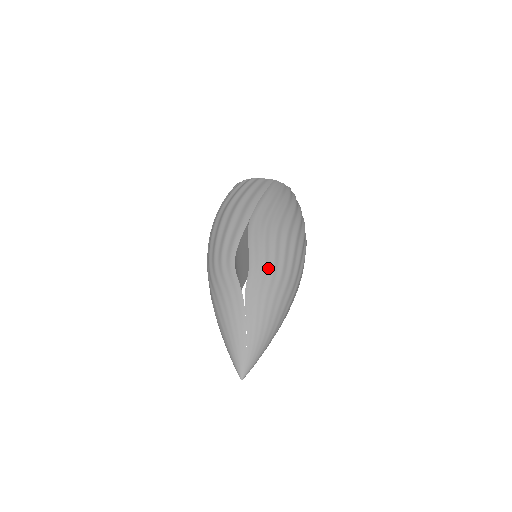
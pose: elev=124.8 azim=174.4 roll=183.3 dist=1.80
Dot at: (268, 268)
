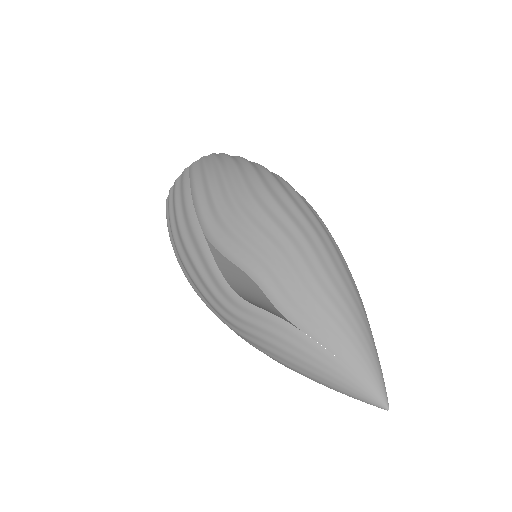
Dot at: (273, 259)
